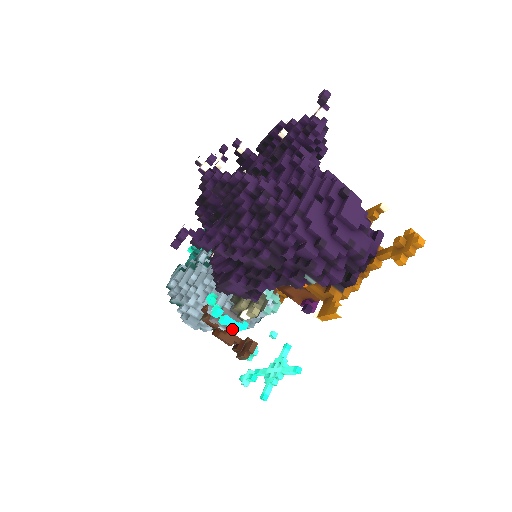
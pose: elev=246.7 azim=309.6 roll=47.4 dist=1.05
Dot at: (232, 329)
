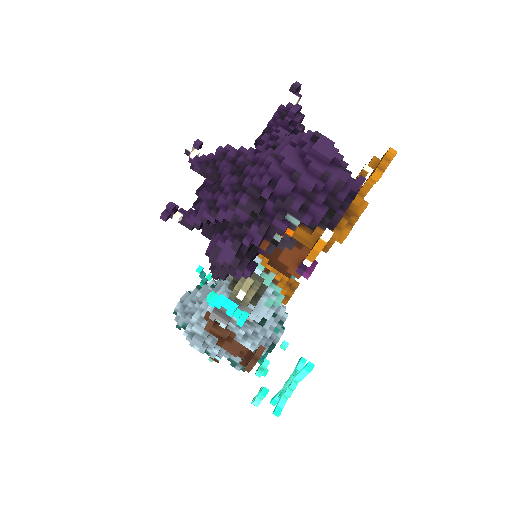
Dot at: (229, 311)
